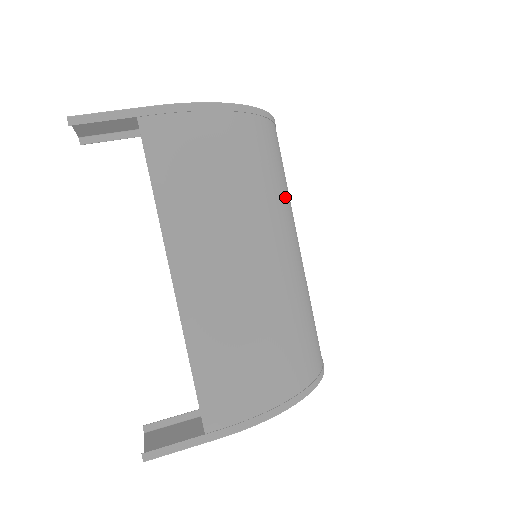
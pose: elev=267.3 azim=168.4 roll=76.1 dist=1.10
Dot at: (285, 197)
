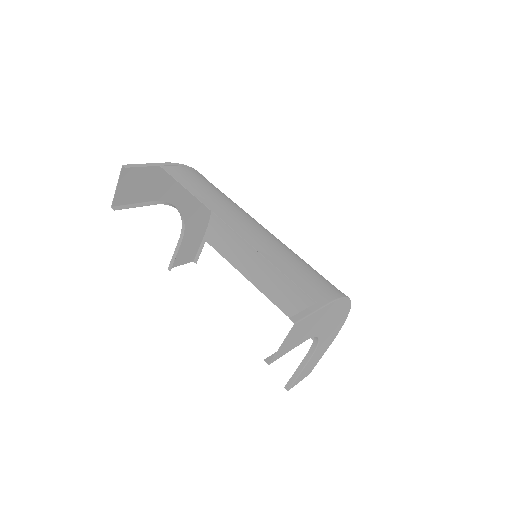
Dot at: occluded
